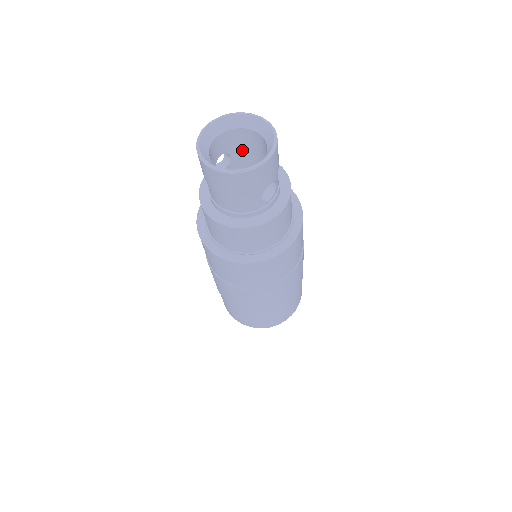
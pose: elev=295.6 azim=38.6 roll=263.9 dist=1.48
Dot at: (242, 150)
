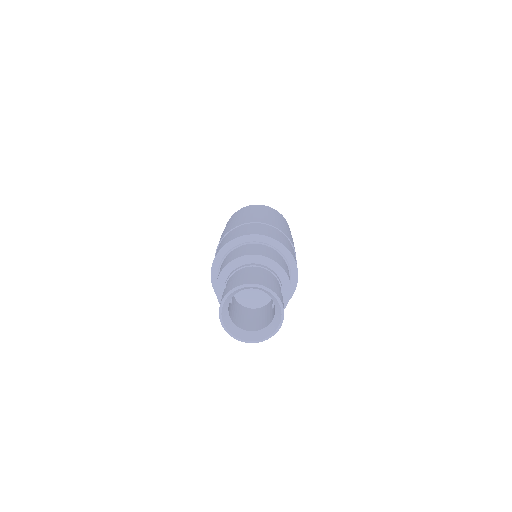
Dot at: occluded
